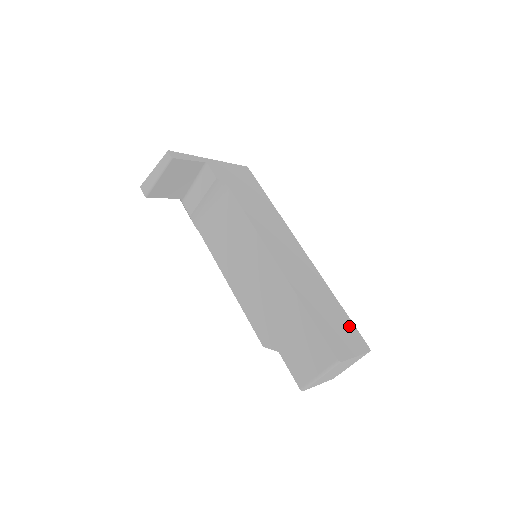
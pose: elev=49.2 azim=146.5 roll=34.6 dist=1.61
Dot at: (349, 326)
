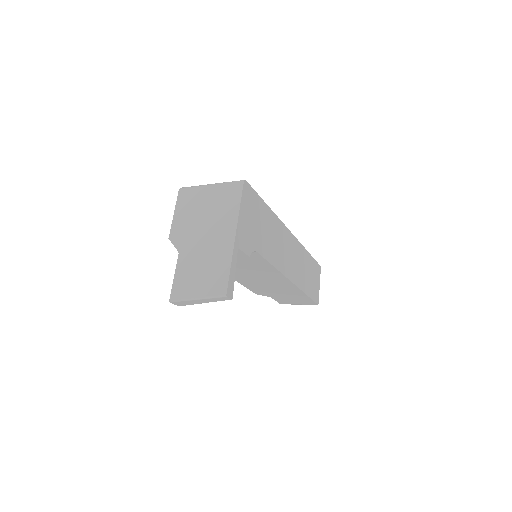
Dot at: (314, 266)
